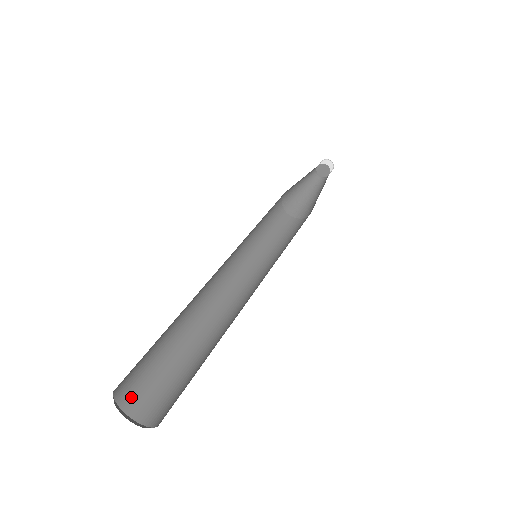
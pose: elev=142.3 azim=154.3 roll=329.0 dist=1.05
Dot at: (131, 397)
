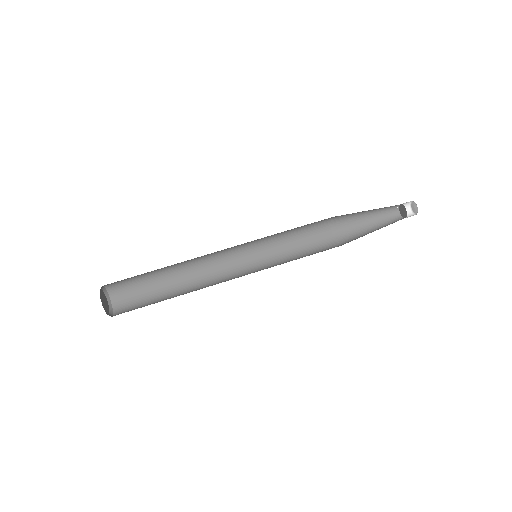
Dot at: (116, 287)
